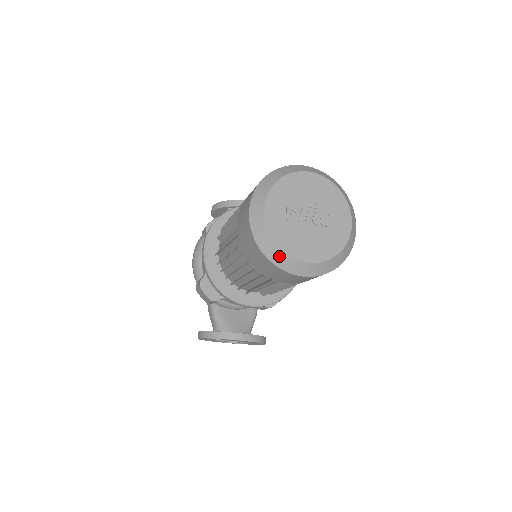
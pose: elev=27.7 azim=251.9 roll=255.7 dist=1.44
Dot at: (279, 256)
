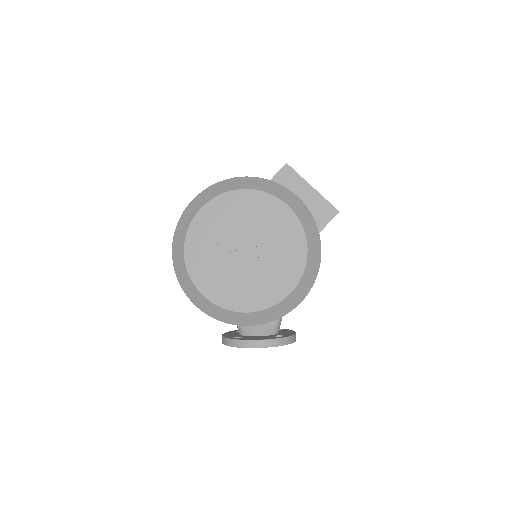
Dot at: (212, 309)
